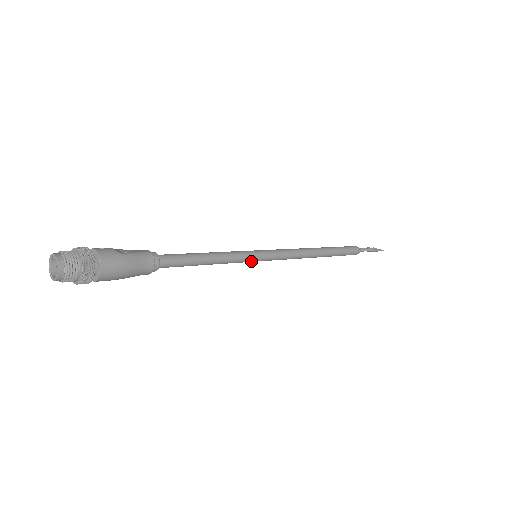
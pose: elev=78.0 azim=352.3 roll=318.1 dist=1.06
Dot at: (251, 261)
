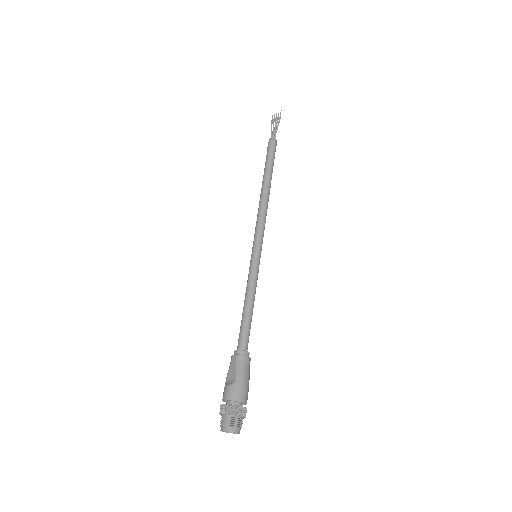
Dot at: (259, 264)
